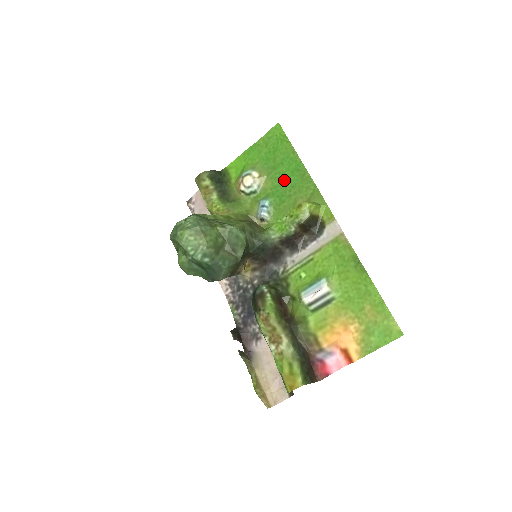
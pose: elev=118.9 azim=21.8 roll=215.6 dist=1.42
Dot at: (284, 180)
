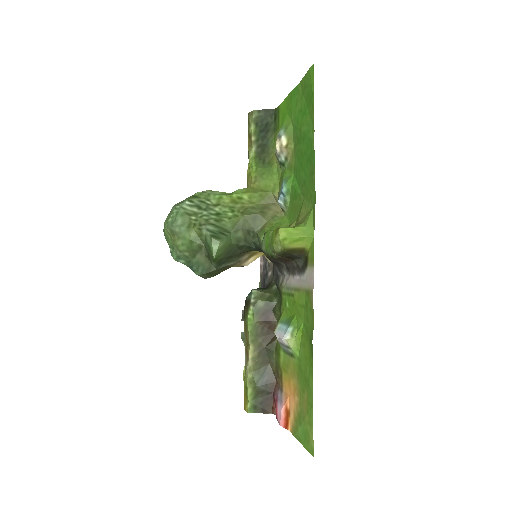
Dot at: (301, 166)
